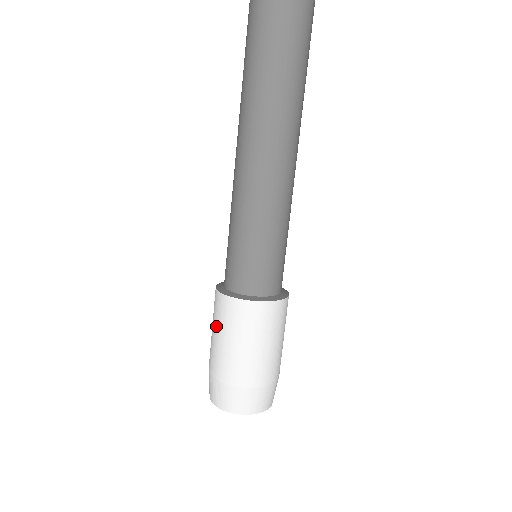
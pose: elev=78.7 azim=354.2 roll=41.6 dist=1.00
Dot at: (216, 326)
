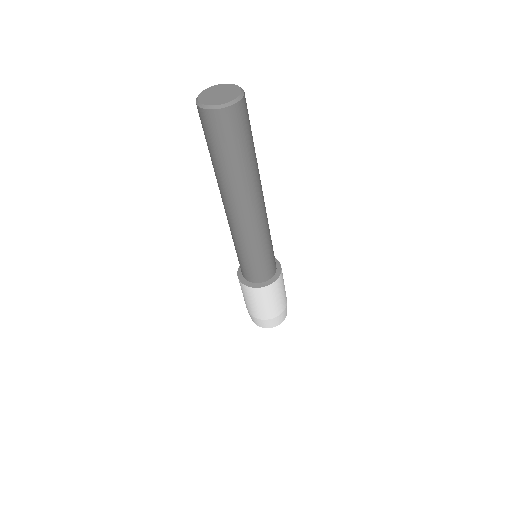
Dot at: occluded
